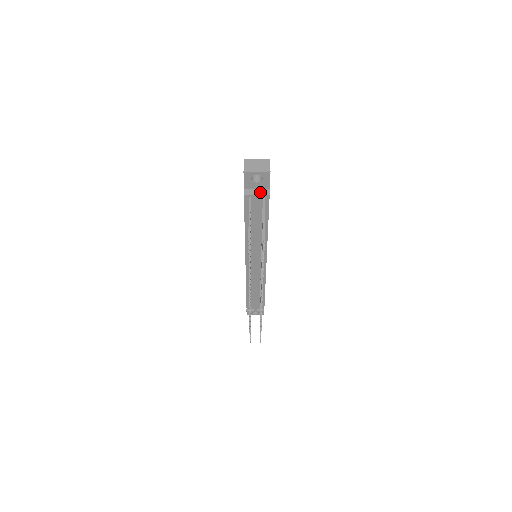
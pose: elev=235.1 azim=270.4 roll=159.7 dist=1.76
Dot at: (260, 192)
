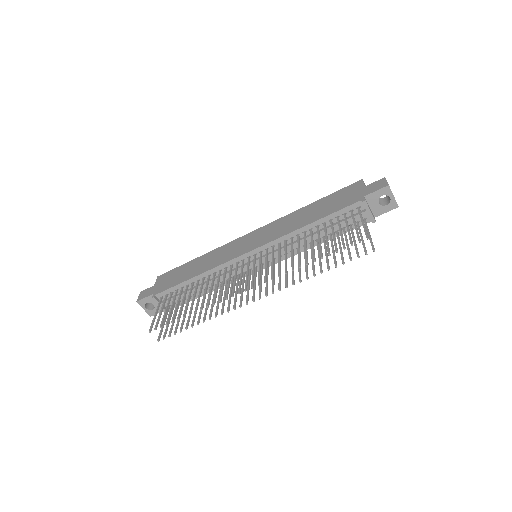
Dot at: (372, 212)
